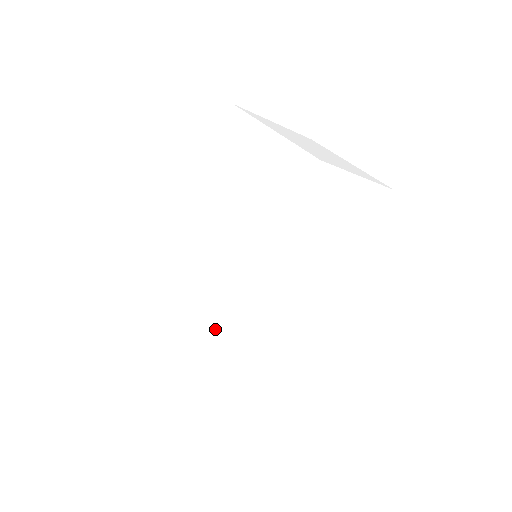
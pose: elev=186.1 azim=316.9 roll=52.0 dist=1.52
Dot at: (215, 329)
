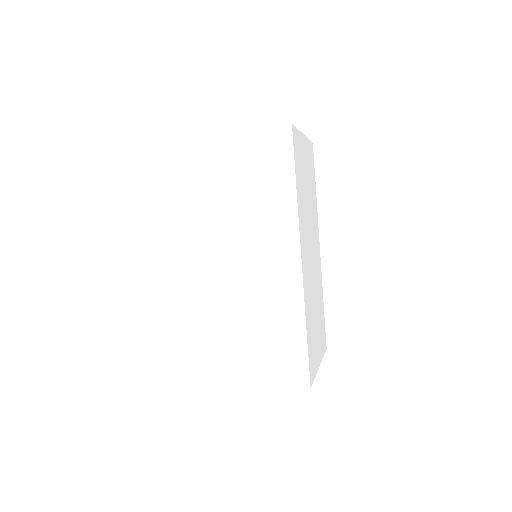
Dot at: (293, 315)
